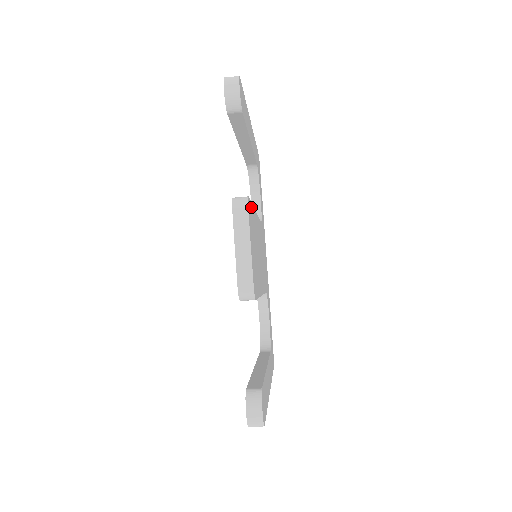
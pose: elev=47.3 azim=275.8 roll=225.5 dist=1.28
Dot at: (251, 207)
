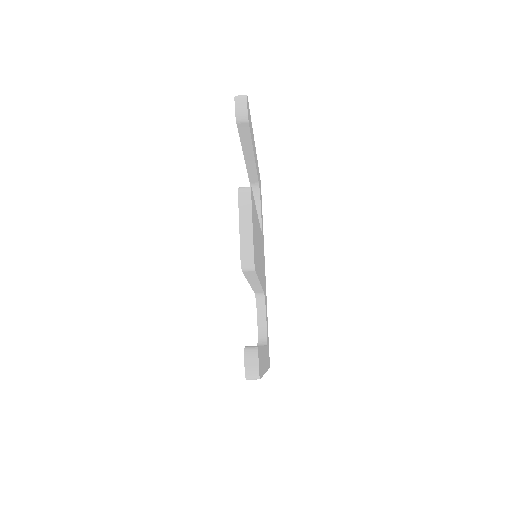
Dot at: (253, 200)
